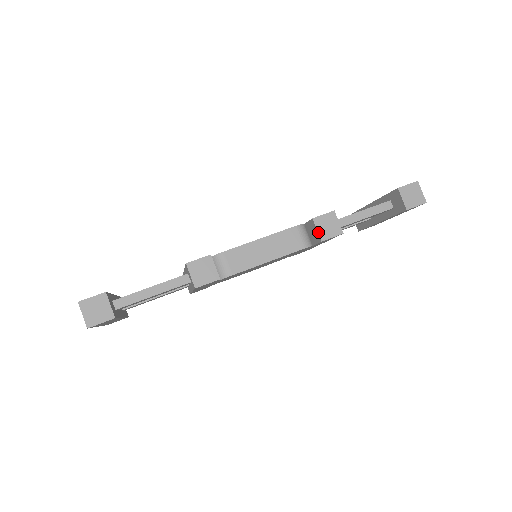
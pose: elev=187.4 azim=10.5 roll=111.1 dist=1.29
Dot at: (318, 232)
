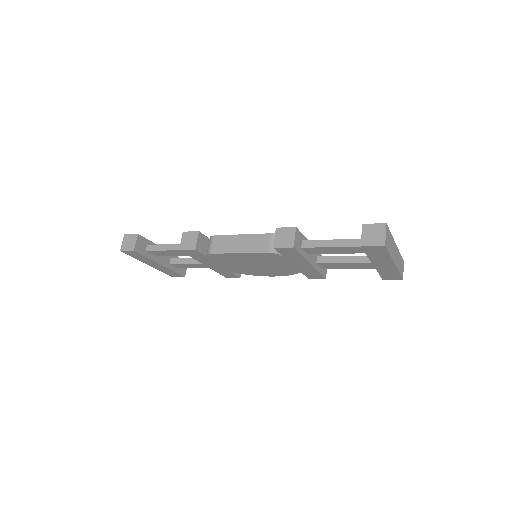
Dot at: (275, 240)
